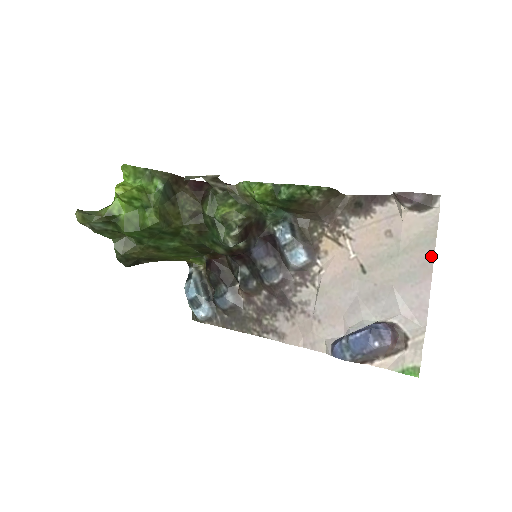
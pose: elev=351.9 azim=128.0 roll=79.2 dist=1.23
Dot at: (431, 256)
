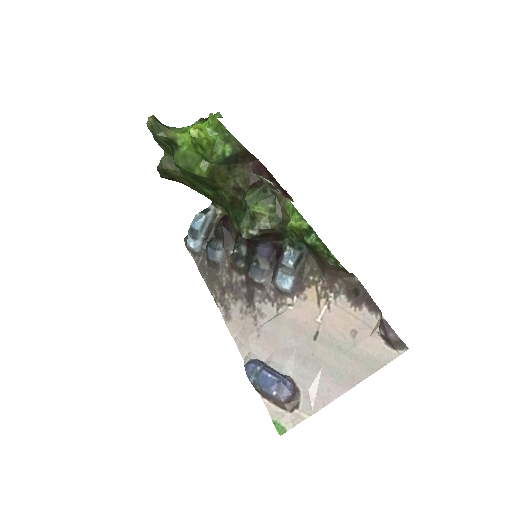
Dot at: (362, 377)
